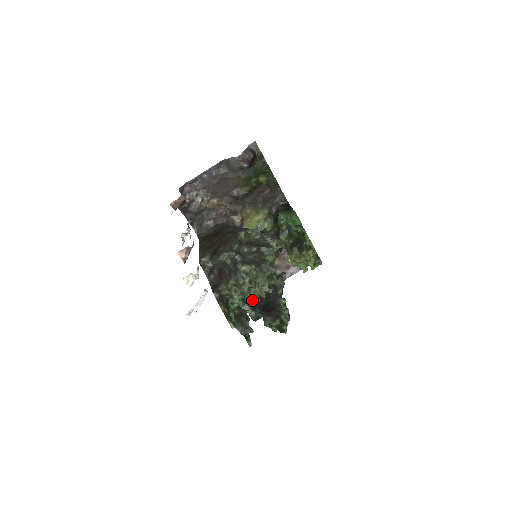
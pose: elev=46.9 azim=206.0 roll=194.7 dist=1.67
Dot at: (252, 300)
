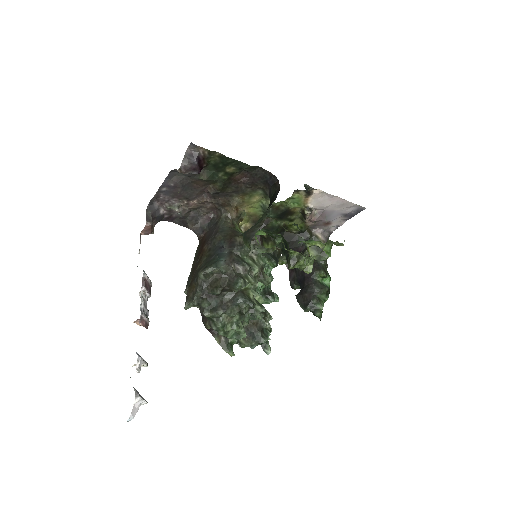
Dot at: (236, 338)
